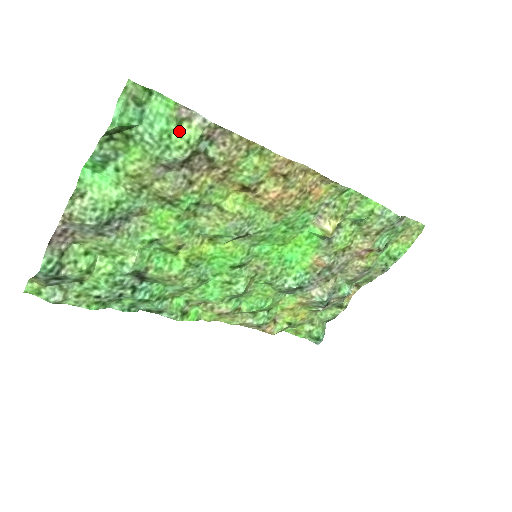
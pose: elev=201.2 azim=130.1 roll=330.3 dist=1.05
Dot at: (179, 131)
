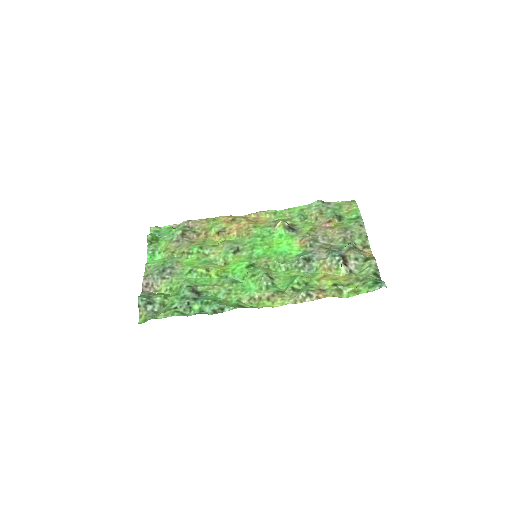
Dot at: (174, 229)
